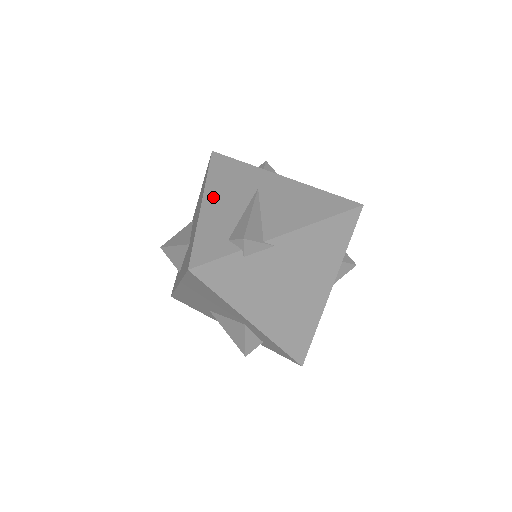
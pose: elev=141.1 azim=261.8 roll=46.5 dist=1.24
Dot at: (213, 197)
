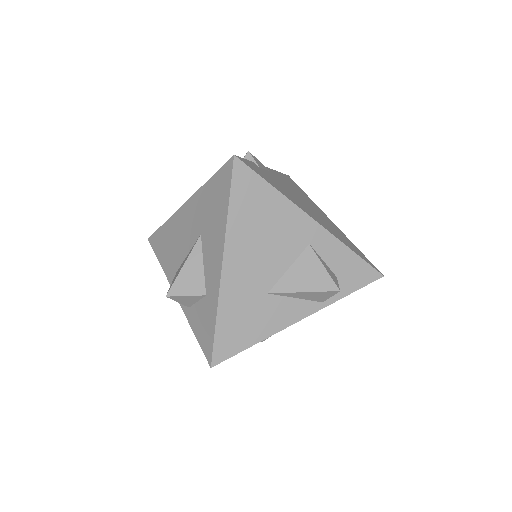
Dot at: occluded
